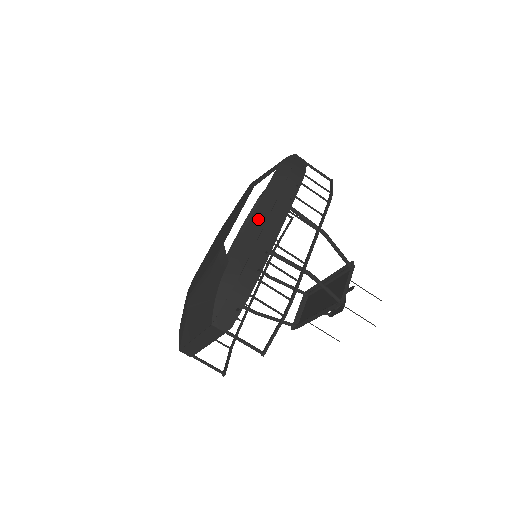
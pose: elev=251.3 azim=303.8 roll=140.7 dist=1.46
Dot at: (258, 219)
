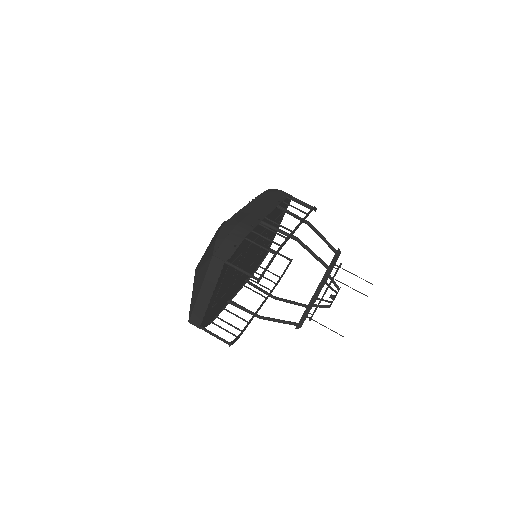
Dot at: (252, 206)
